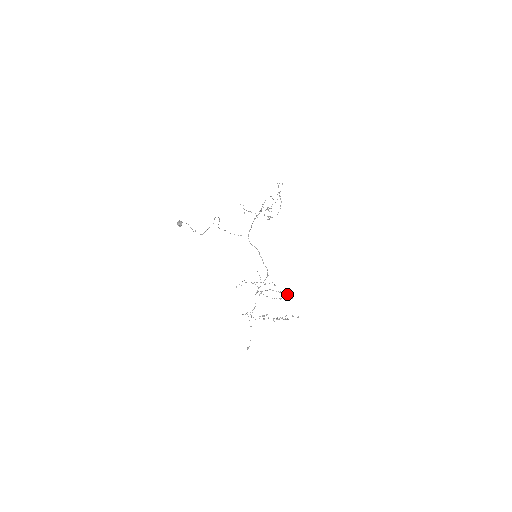
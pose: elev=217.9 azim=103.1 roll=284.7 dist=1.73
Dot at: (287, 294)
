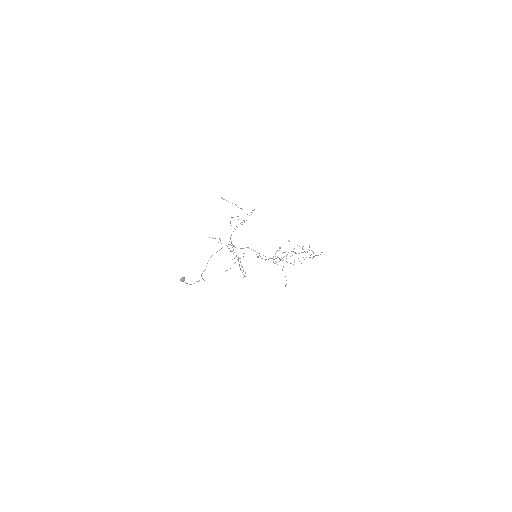
Dot at: (302, 252)
